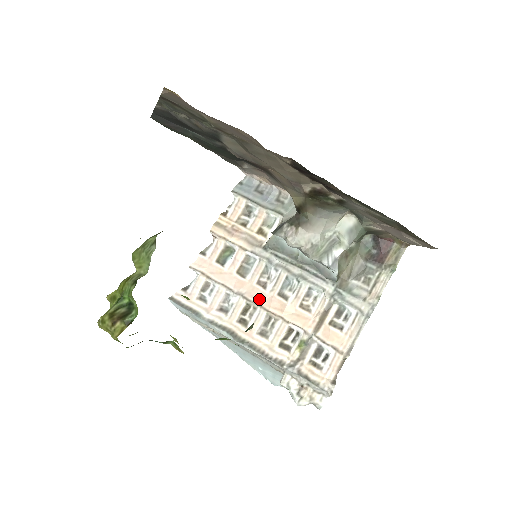
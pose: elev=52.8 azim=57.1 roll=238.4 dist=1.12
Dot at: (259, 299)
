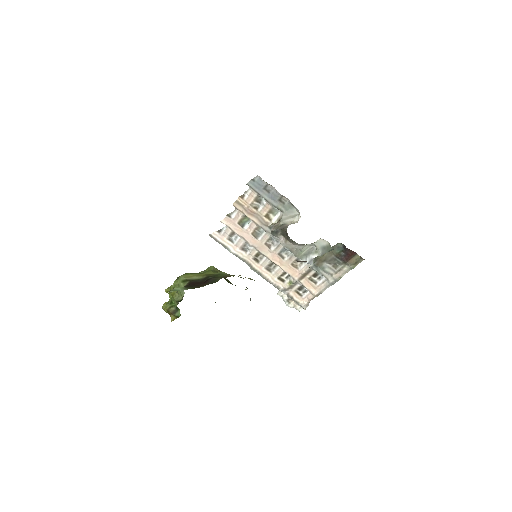
Dot at: (266, 253)
